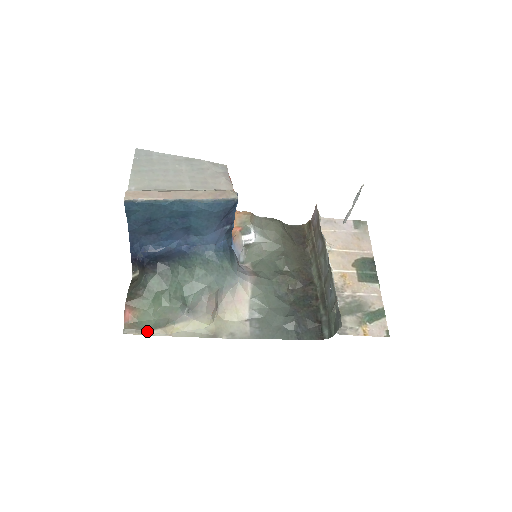
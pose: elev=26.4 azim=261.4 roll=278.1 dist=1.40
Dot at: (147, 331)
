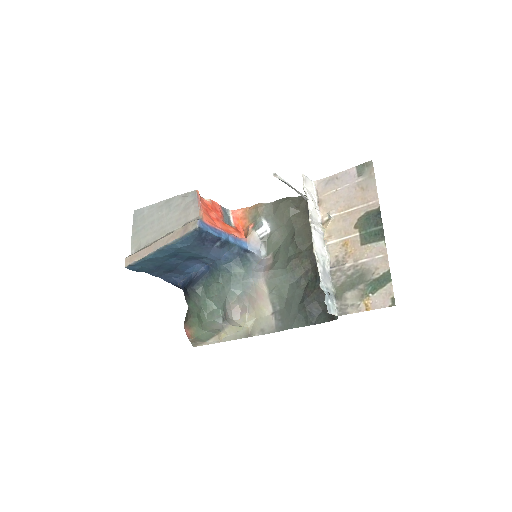
Dot at: (206, 341)
